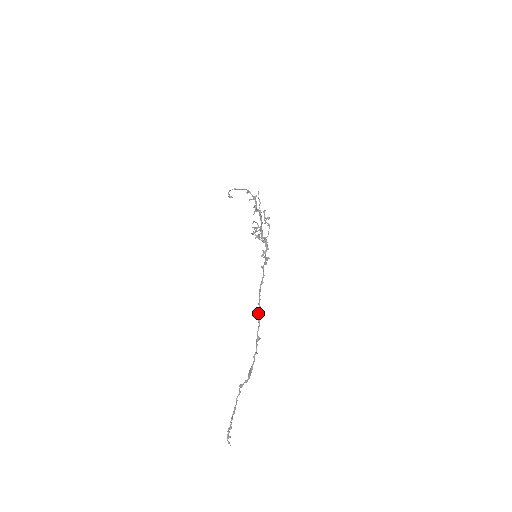
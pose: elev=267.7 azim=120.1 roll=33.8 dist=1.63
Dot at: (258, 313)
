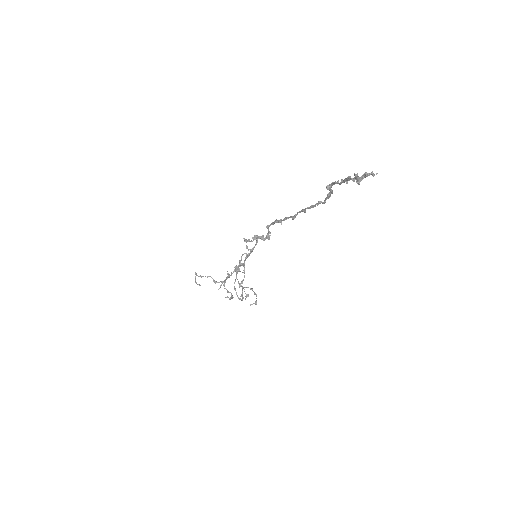
Dot at: (293, 219)
